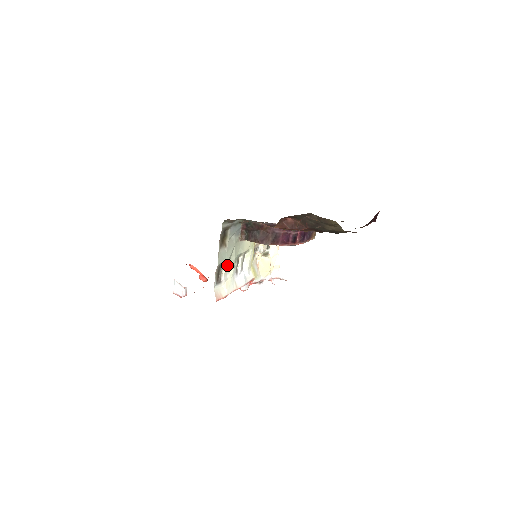
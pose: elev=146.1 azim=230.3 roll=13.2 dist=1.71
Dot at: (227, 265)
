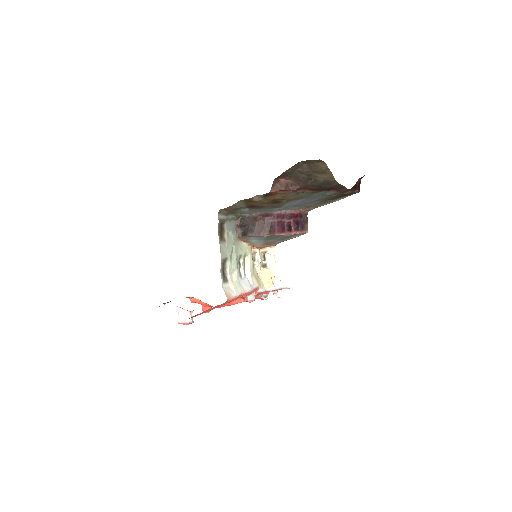
Dot at: (230, 263)
